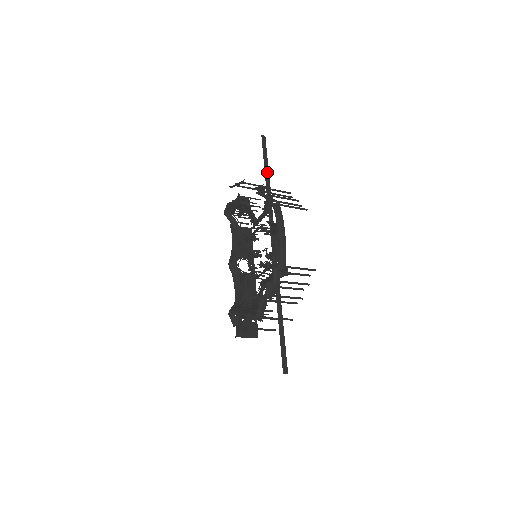
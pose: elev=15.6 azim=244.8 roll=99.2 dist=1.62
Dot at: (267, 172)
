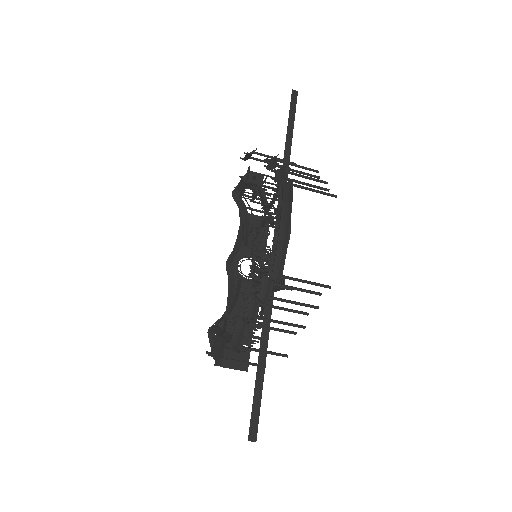
Dot at: (289, 140)
